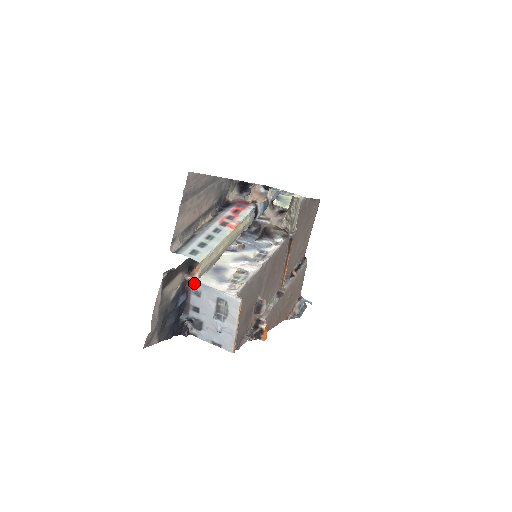
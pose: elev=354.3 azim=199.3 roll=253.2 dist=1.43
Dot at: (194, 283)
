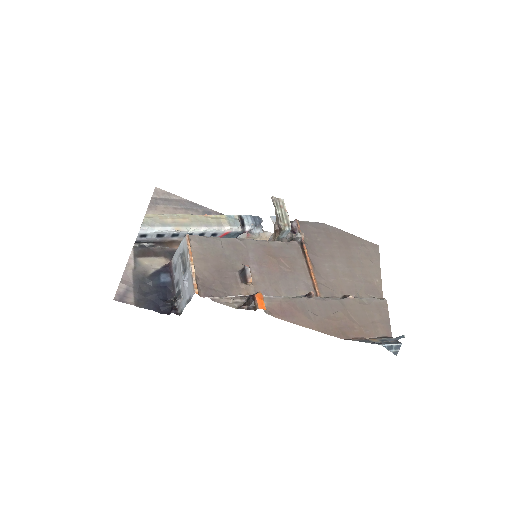
Dot at: (173, 261)
